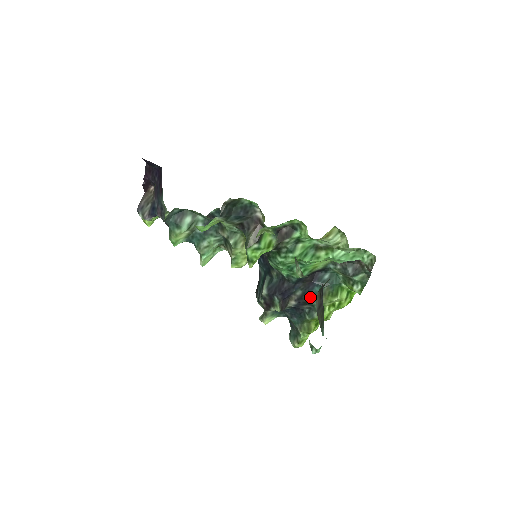
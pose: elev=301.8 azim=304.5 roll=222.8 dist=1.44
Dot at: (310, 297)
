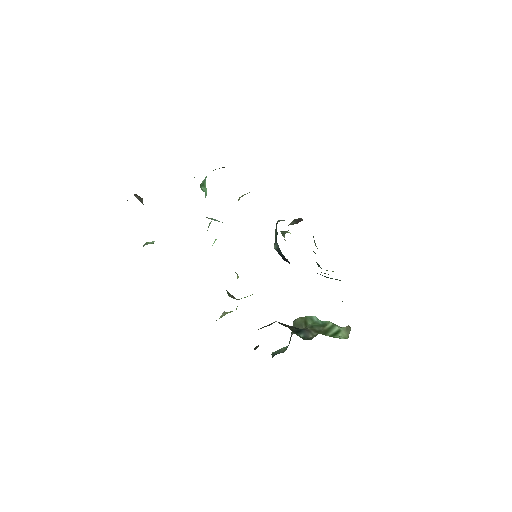
Dot at: occluded
